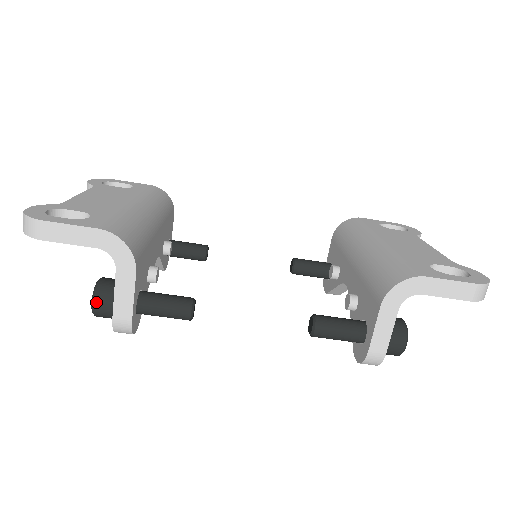
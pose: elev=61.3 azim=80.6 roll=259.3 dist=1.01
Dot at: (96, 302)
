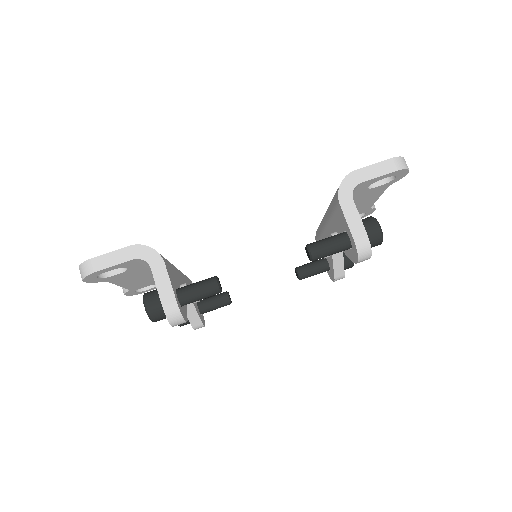
Dot at: (147, 304)
